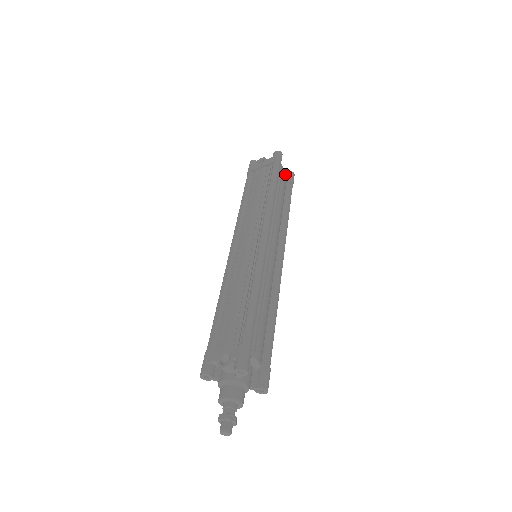
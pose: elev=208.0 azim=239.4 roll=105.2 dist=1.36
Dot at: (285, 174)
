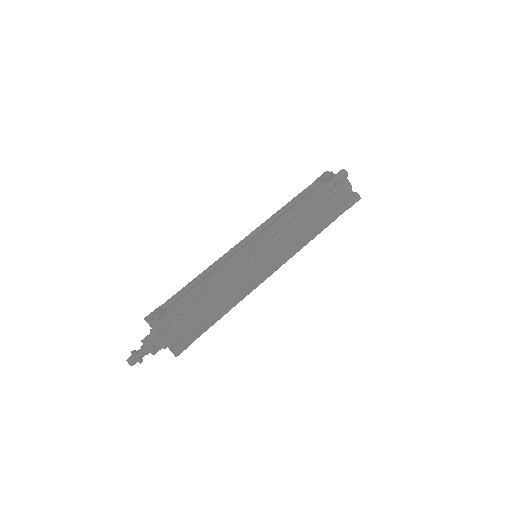
Dot at: (342, 194)
